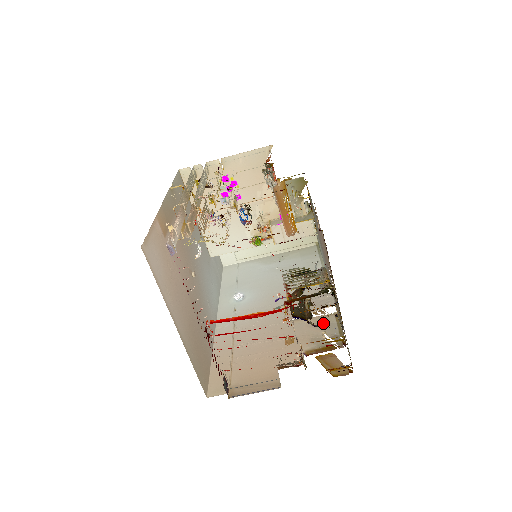
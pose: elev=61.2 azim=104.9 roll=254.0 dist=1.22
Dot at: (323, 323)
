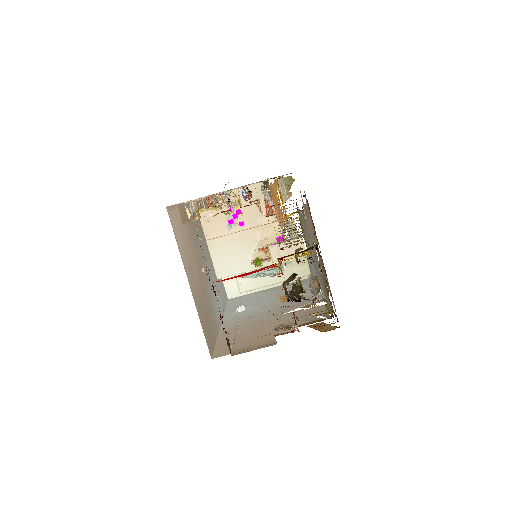
Dot at: (314, 310)
